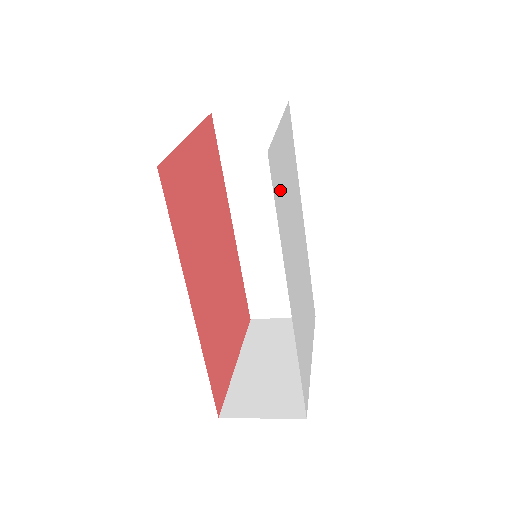
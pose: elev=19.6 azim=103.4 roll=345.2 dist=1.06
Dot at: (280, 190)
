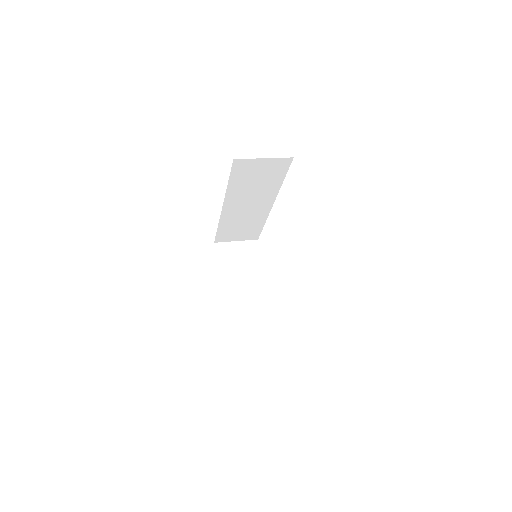
Dot at: occluded
